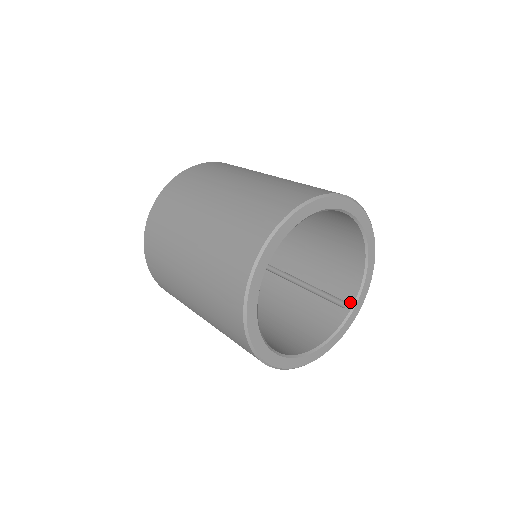
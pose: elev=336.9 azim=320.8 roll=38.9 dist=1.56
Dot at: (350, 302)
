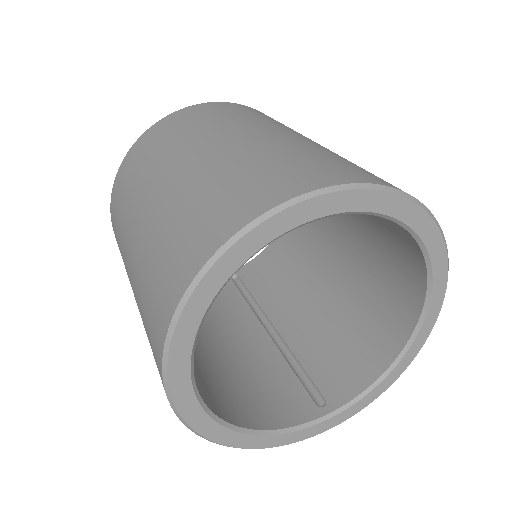
Dot at: (332, 404)
